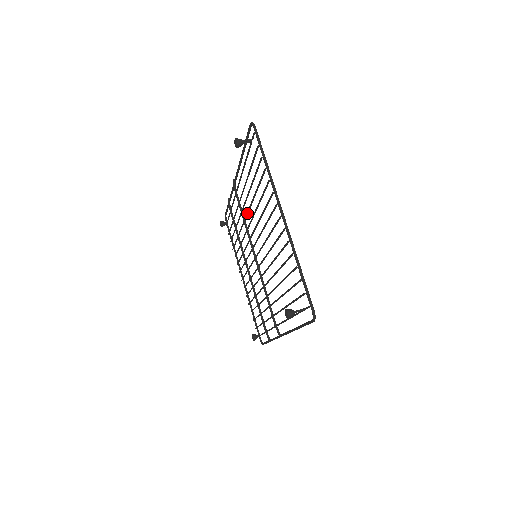
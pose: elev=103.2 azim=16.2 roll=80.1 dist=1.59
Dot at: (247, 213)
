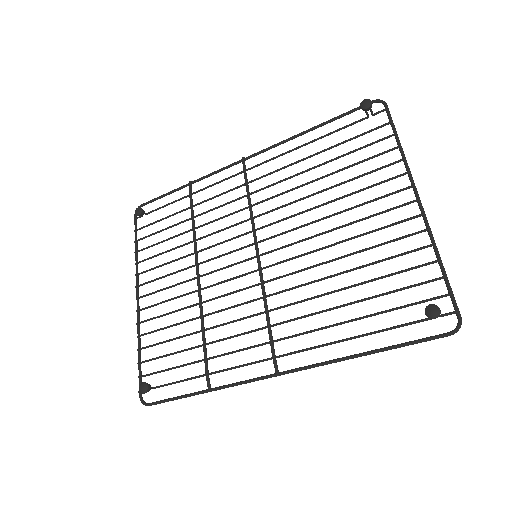
Dot at: (269, 198)
